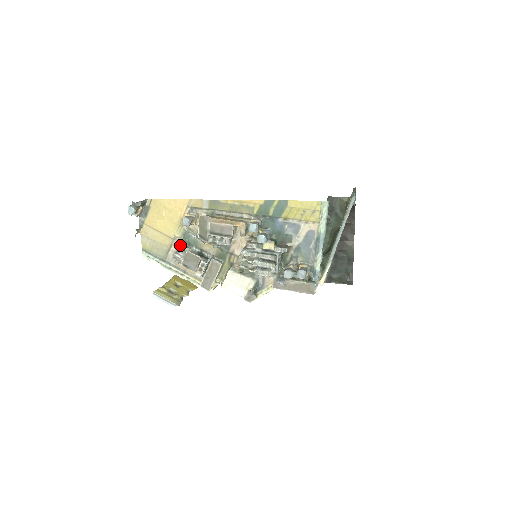
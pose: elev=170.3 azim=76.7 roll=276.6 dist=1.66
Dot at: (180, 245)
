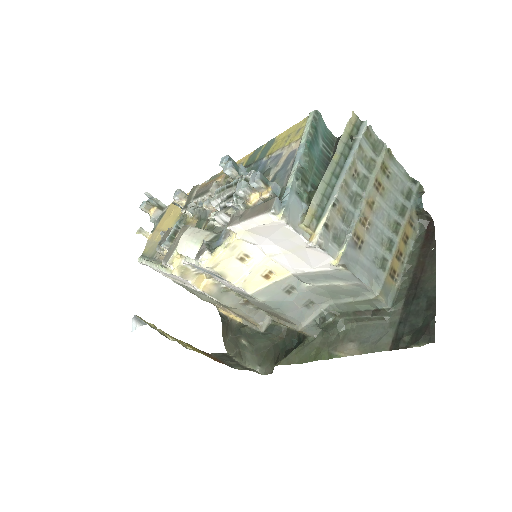
Dot at: occluded
